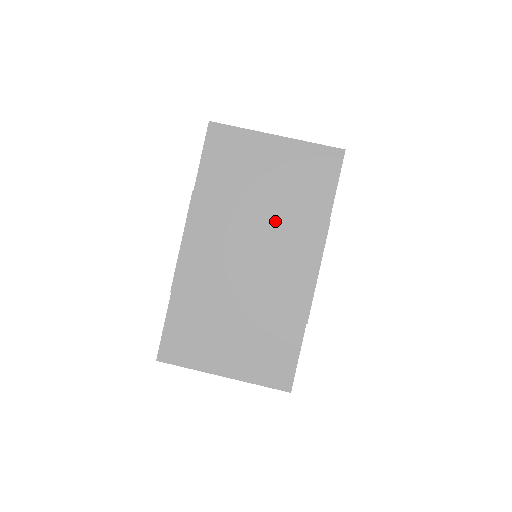
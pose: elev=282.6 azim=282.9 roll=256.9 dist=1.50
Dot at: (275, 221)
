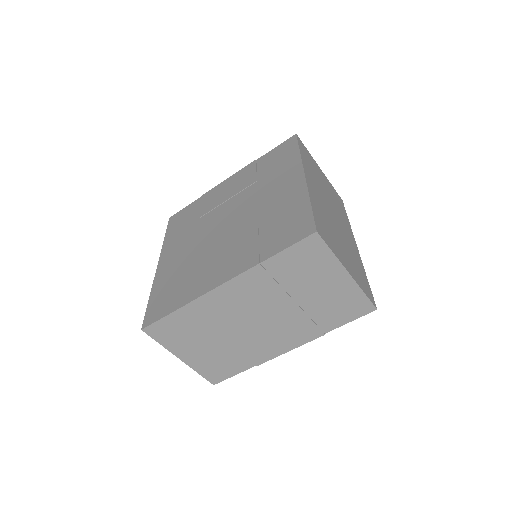
Dot at: (293, 314)
